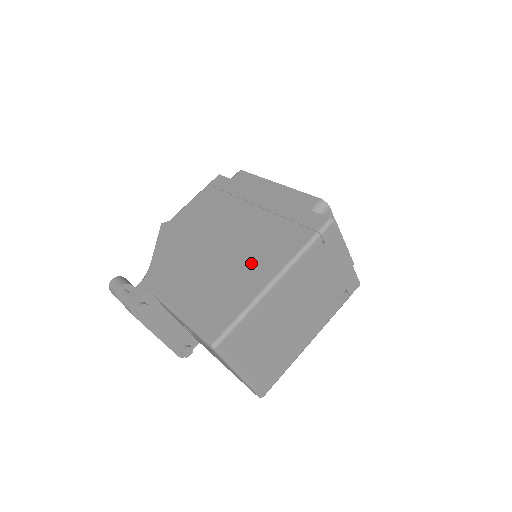
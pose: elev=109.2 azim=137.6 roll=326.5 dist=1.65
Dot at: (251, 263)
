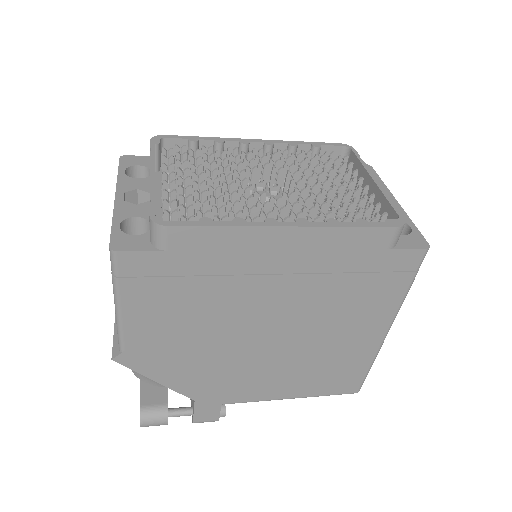
Dot at: (344, 334)
